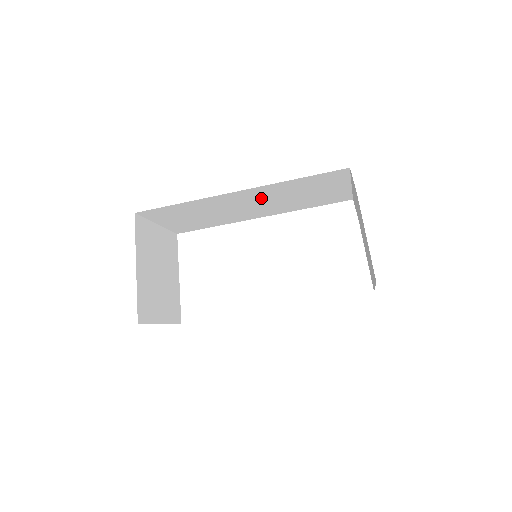
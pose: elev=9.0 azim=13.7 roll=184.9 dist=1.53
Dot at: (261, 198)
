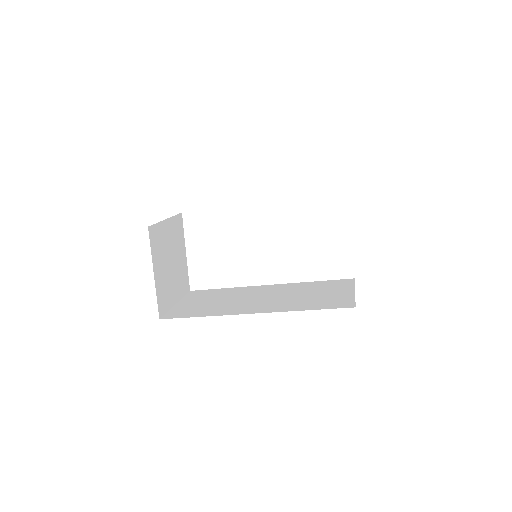
Dot at: occluded
